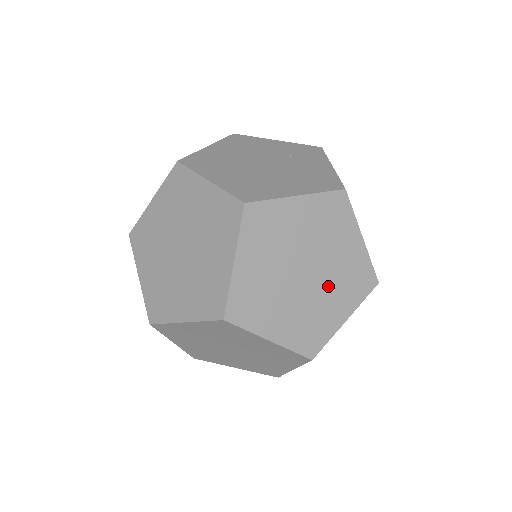
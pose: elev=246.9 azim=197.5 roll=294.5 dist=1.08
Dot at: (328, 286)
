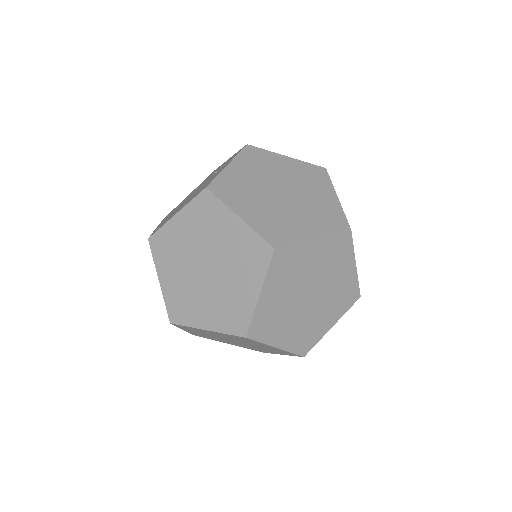
Dot at: (230, 271)
